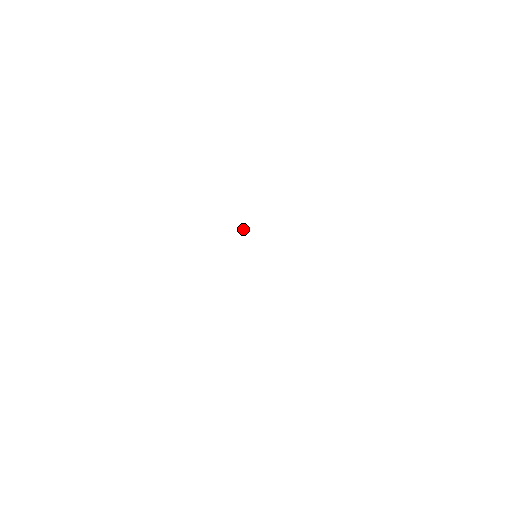
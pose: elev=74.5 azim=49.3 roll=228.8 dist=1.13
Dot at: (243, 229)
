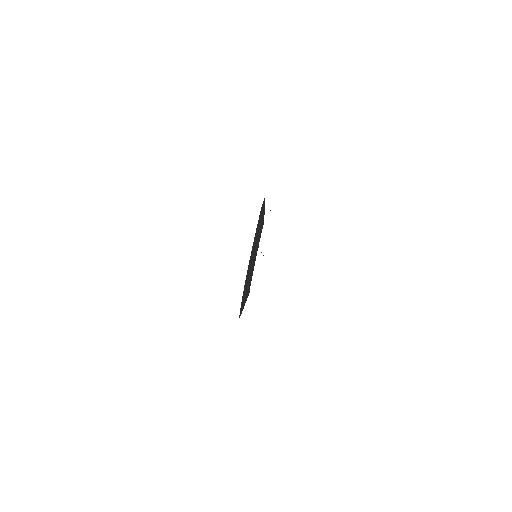
Dot at: occluded
